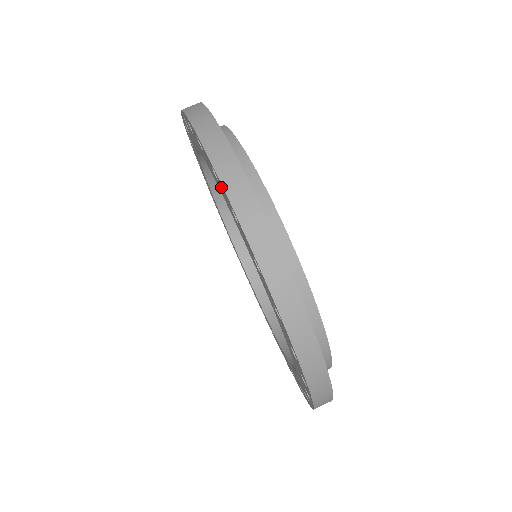
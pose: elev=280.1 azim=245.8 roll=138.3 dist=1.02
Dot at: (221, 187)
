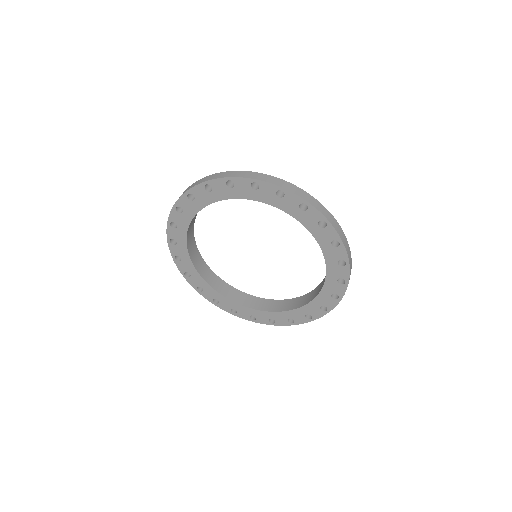
Dot at: (238, 185)
